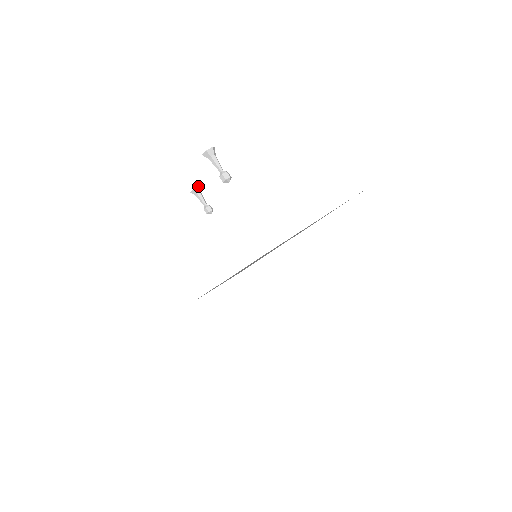
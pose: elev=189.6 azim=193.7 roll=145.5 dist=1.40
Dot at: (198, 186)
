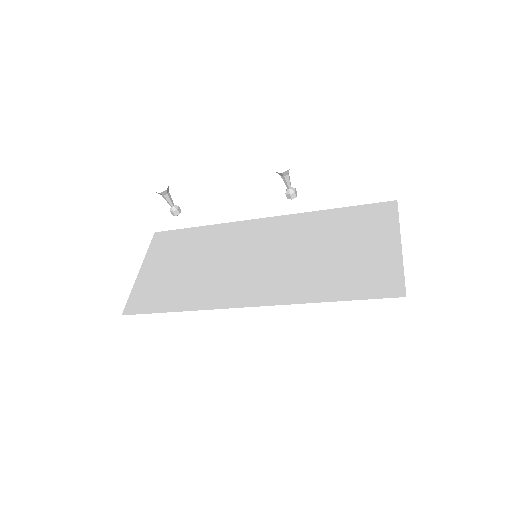
Dot at: occluded
